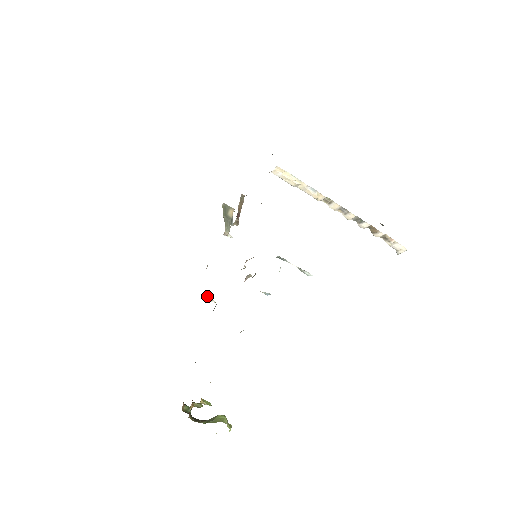
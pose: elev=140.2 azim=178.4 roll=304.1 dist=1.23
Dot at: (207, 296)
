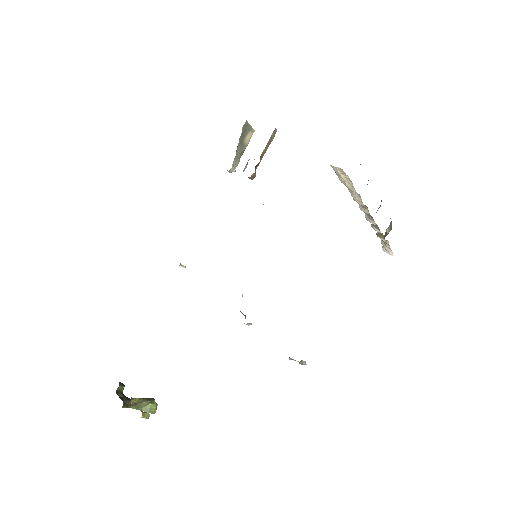
Dot at: (180, 263)
